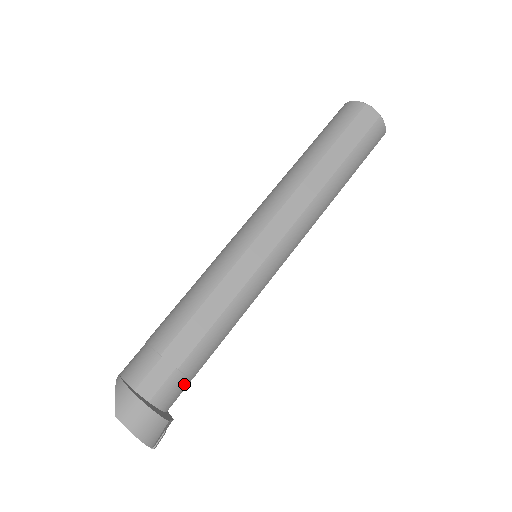
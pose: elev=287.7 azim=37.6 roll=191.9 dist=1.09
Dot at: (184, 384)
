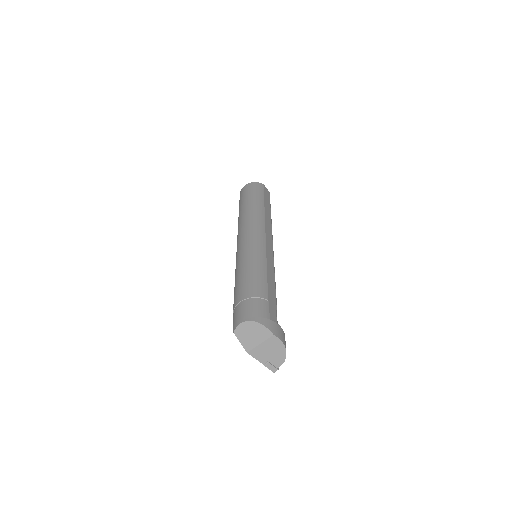
Dot at: occluded
